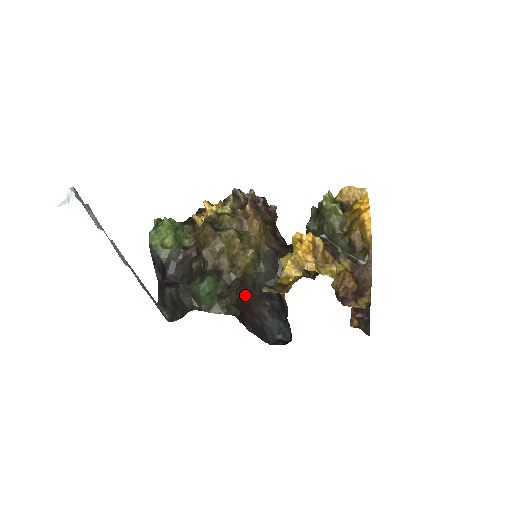
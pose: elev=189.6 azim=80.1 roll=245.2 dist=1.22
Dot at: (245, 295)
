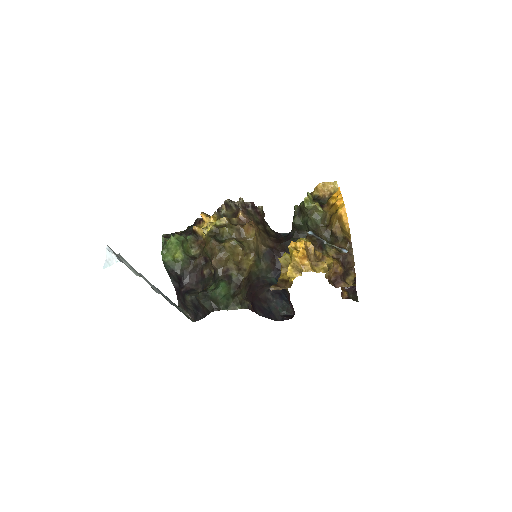
Dot at: (252, 288)
